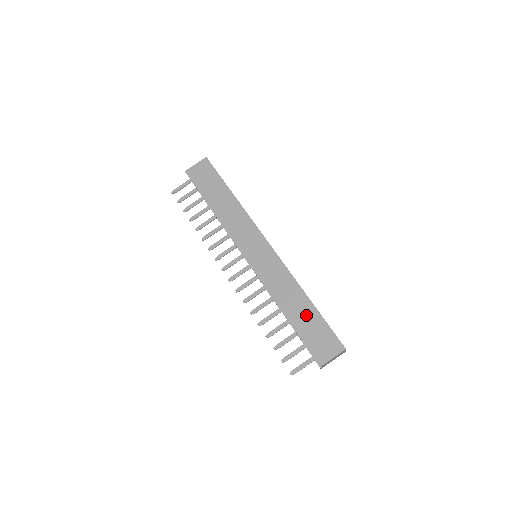
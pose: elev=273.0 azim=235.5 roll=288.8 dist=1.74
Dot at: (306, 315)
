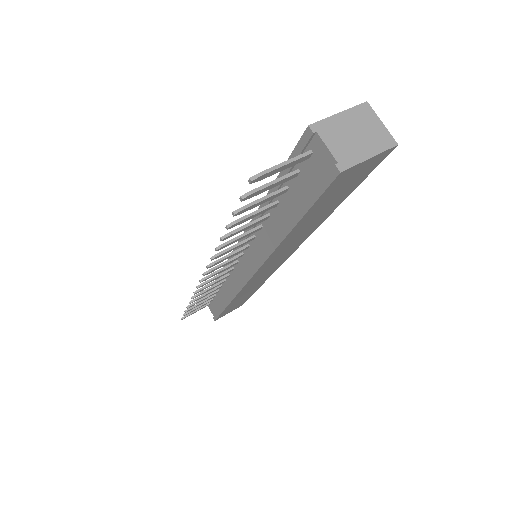
Dot at: occluded
